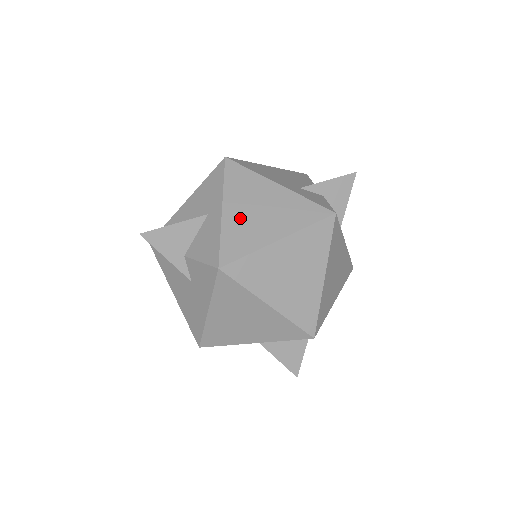
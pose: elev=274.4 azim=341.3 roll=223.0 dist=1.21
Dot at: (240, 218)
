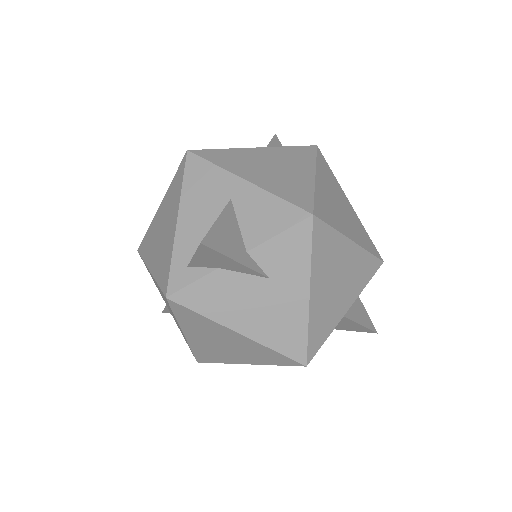
Dot at: (268, 178)
